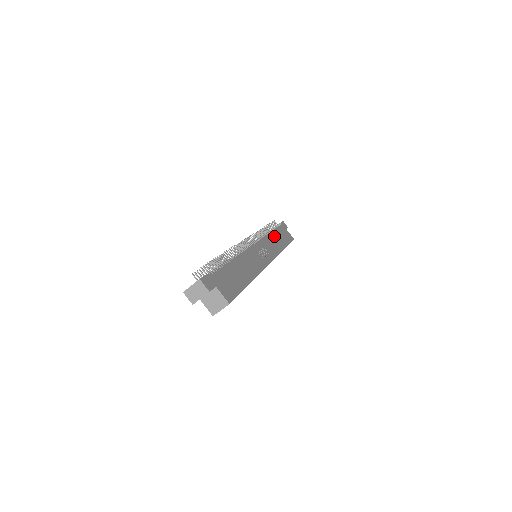
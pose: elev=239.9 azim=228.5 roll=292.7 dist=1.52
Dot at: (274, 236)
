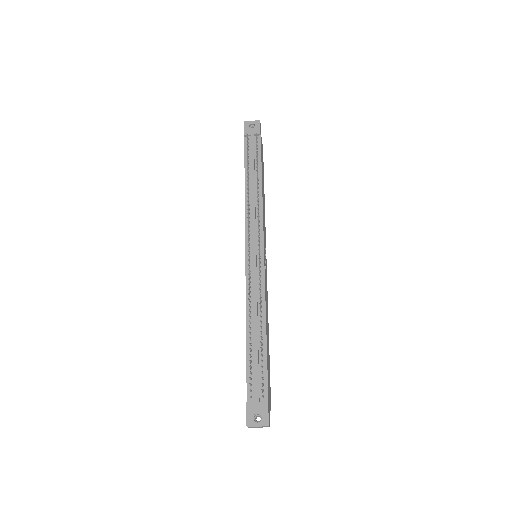
Dot at: occluded
